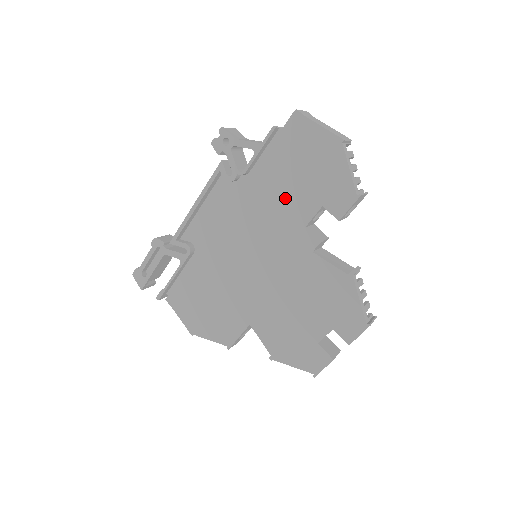
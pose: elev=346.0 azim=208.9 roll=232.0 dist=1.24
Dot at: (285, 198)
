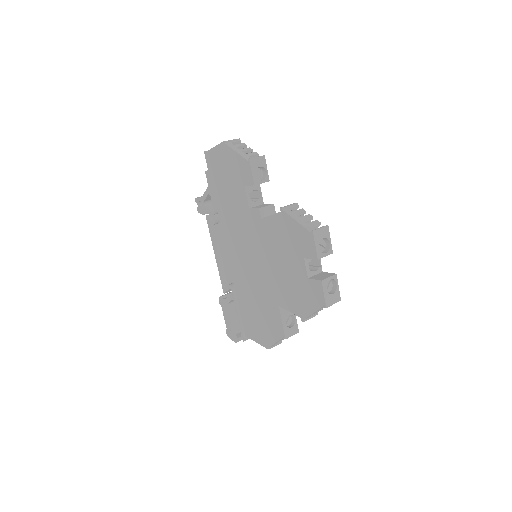
Dot at: (233, 203)
